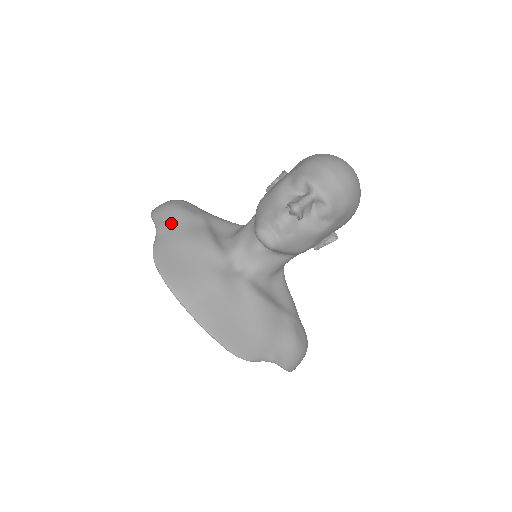
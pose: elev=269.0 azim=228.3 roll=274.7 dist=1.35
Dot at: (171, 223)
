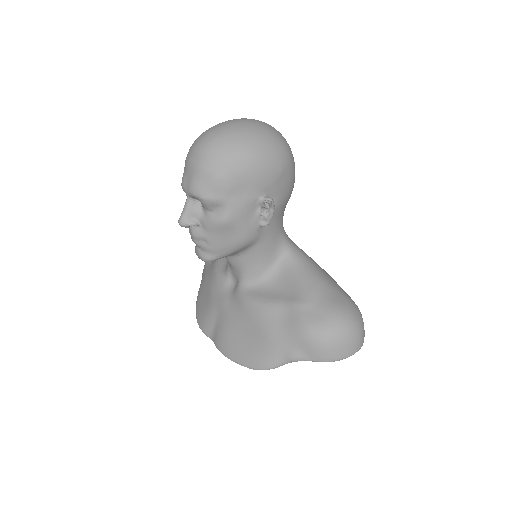
Dot at: (204, 266)
